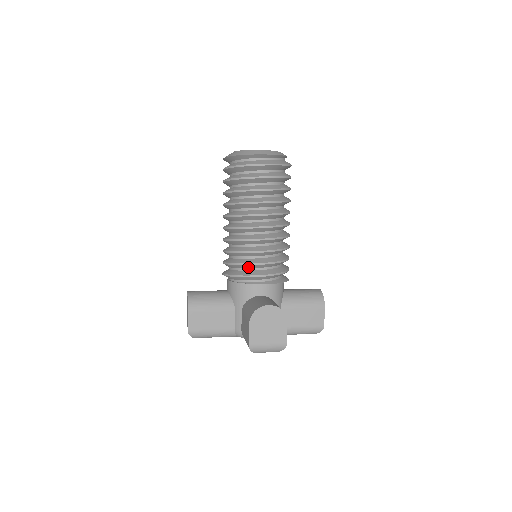
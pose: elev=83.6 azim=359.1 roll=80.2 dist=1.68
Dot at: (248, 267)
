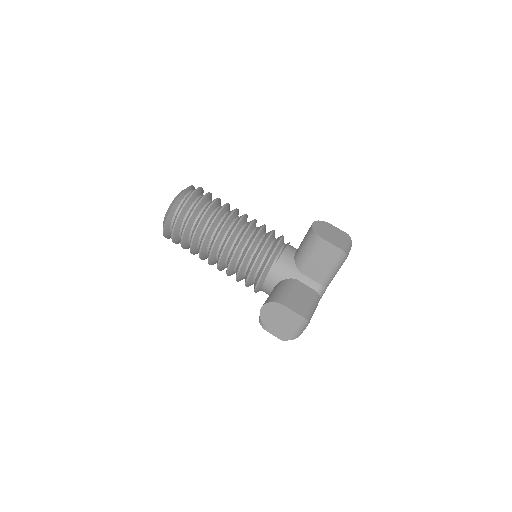
Dot at: (267, 246)
